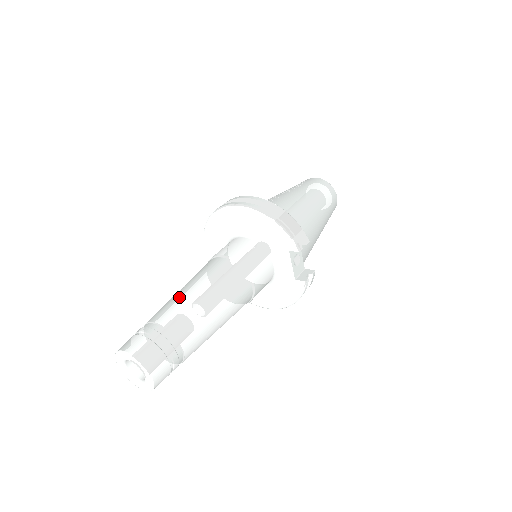
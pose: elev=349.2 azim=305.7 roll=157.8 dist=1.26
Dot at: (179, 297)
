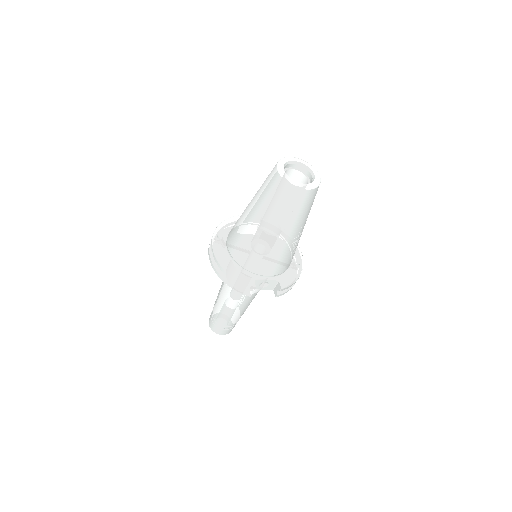
Dot at: (217, 300)
